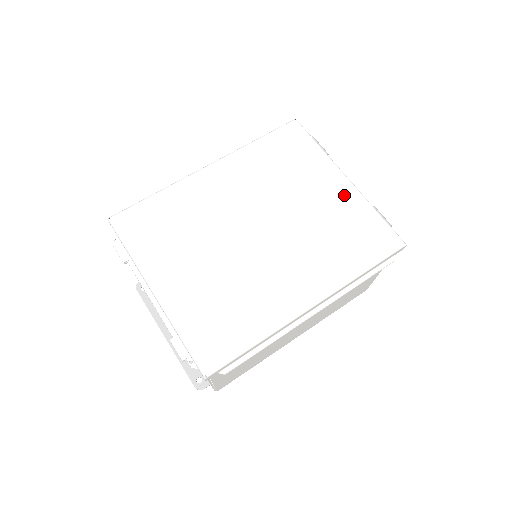
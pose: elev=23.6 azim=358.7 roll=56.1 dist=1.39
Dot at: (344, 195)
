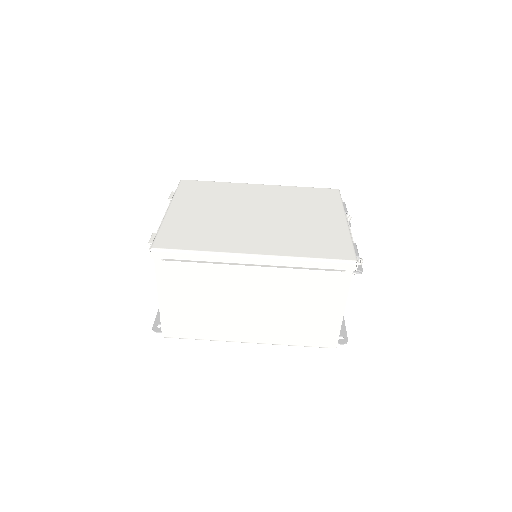
Dot at: (335, 225)
